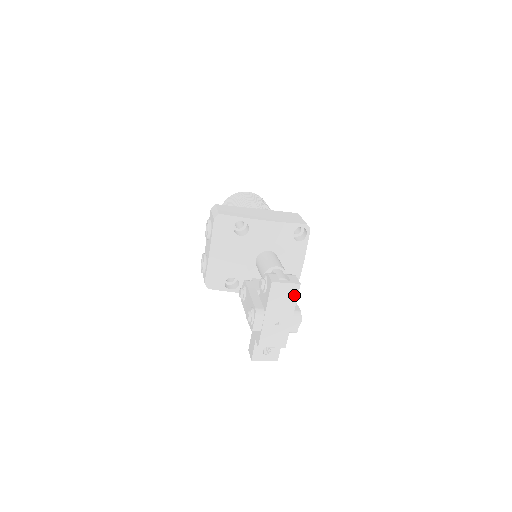
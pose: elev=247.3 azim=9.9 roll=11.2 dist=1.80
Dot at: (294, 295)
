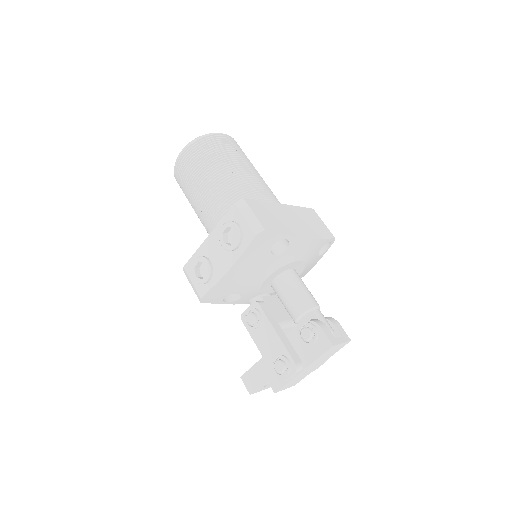
Dot at: (338, 349)
